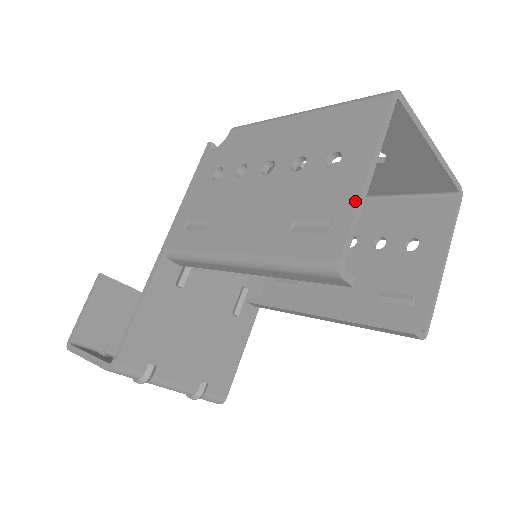
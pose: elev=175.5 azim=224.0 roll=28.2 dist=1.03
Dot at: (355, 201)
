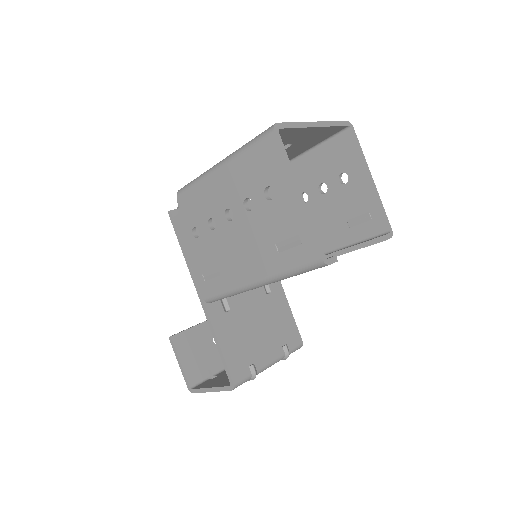
Dot at: (304, 217)
